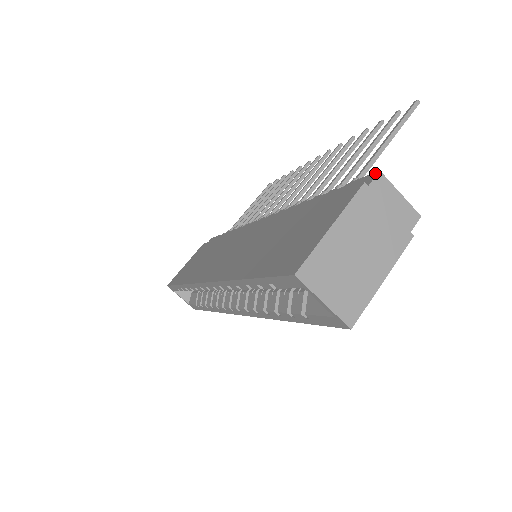
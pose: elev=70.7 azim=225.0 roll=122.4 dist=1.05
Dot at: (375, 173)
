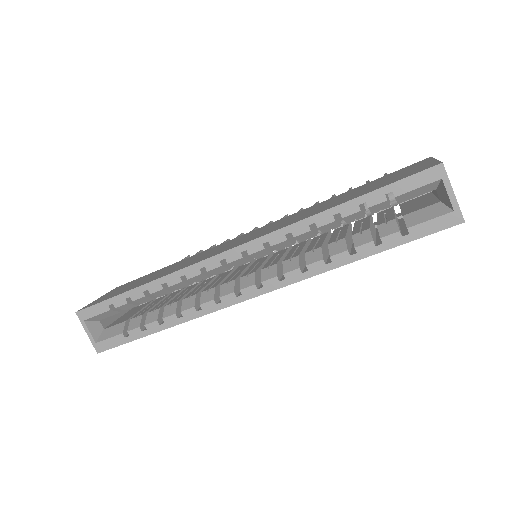
Dot at: occluded
